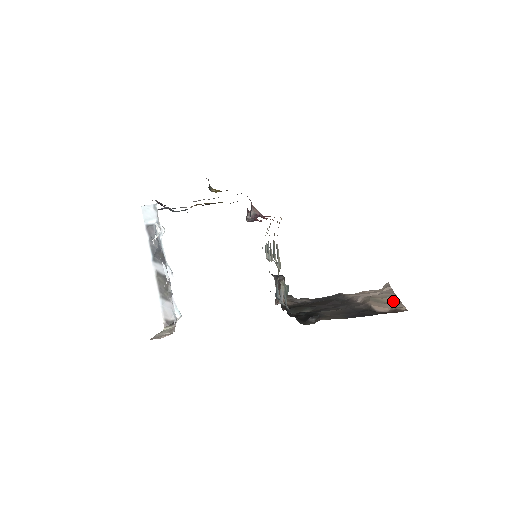
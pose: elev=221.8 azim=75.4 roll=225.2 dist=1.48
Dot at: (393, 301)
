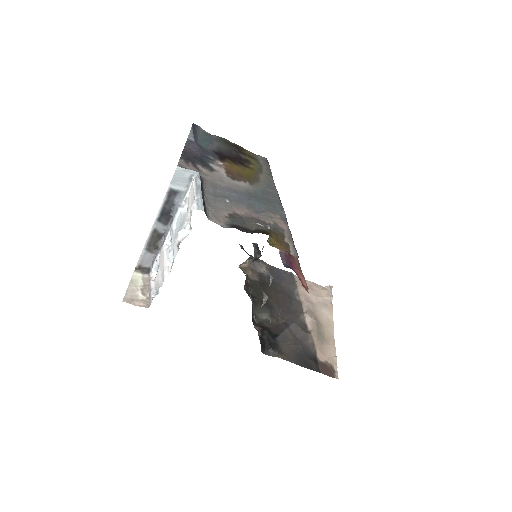
Dot at: (330, 338)
